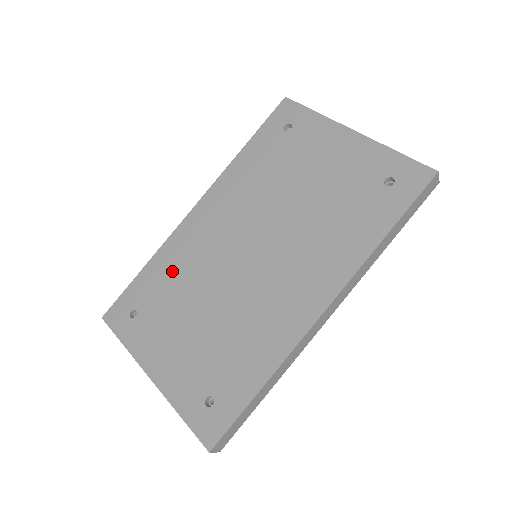
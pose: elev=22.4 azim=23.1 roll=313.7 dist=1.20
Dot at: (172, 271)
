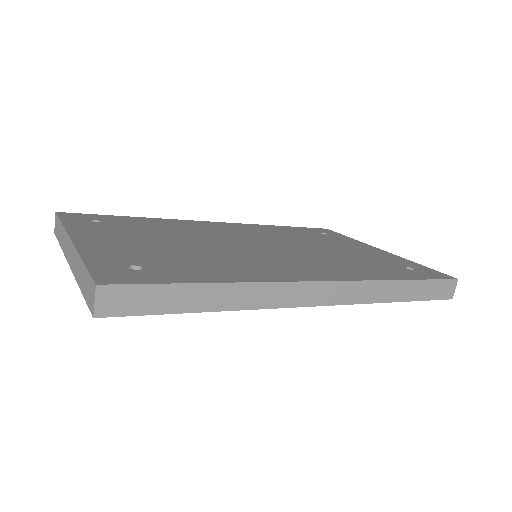
Dot at: (164, 225)
